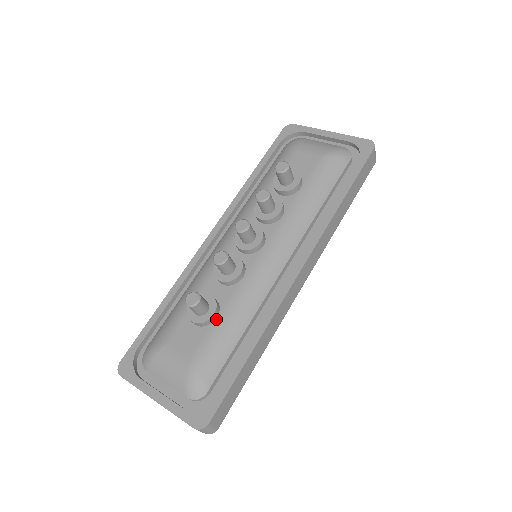
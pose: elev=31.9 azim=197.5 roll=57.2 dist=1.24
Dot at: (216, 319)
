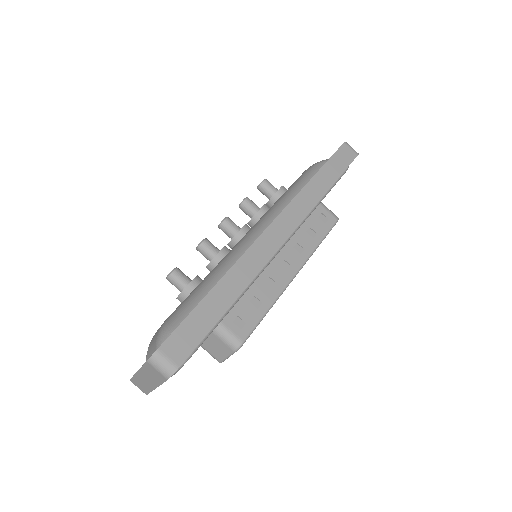
Dot at: (196, 287)
